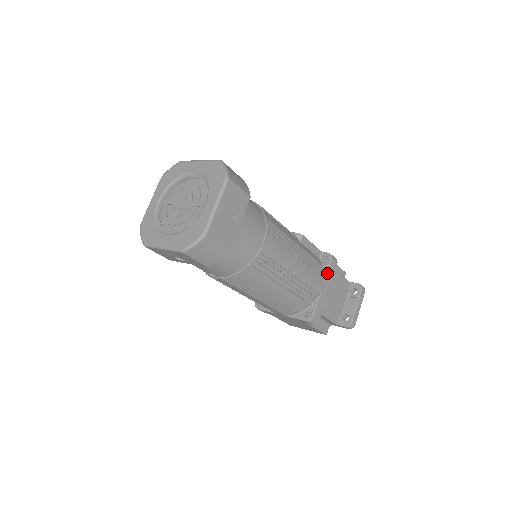
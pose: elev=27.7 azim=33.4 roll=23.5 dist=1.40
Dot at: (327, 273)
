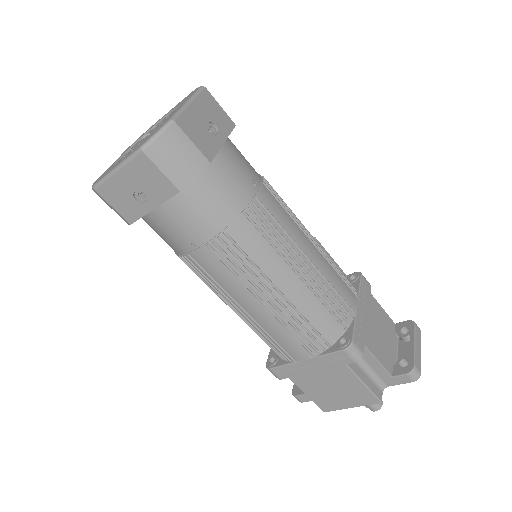
Dot at: (359, 290)
